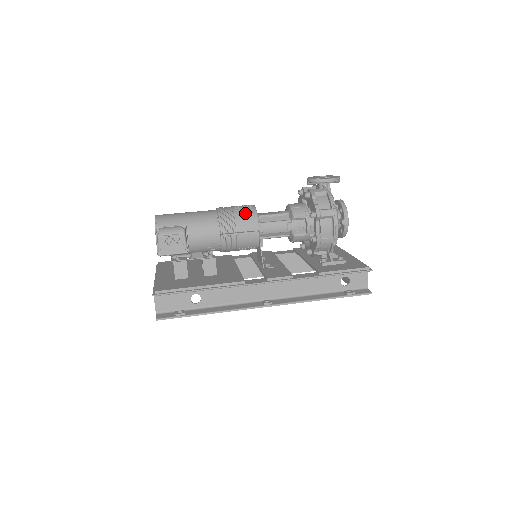
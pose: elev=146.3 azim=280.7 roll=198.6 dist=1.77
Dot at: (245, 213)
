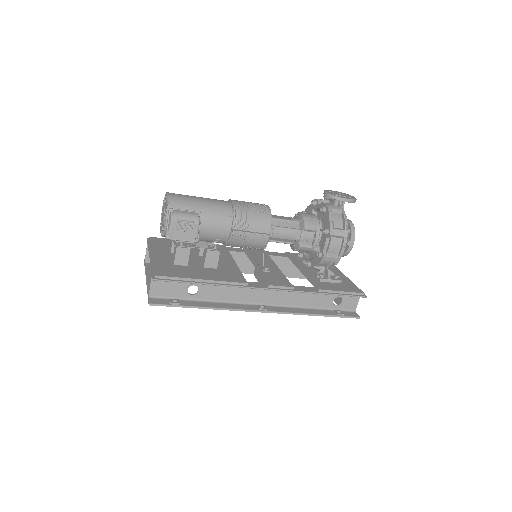
Dot at: (260, 213)
